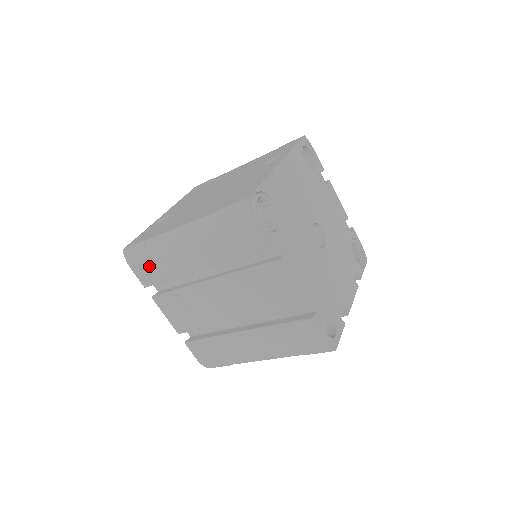
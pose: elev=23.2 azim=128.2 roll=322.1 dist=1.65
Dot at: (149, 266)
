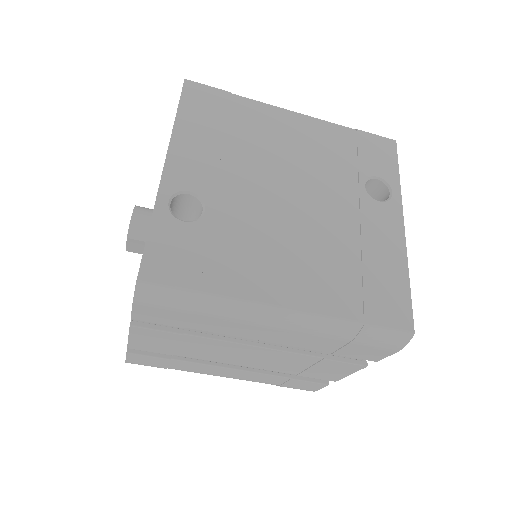
Dot at: (177, 315)
